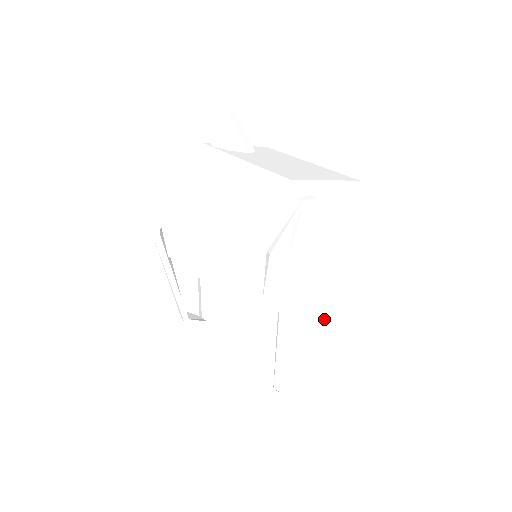
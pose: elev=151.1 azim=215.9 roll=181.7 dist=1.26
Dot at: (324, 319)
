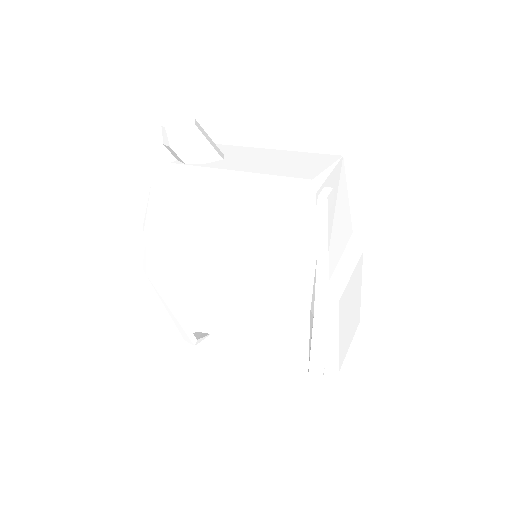
Dot at: (349, 290)
